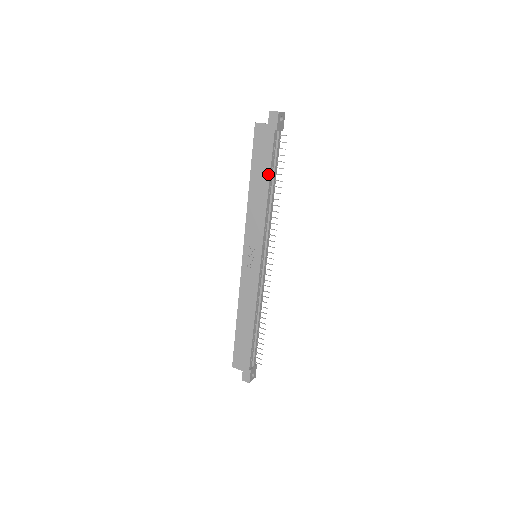
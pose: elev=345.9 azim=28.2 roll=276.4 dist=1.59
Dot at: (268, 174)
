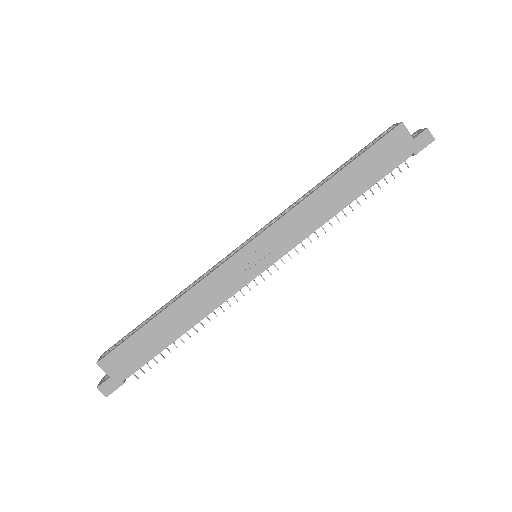
Dot at: (364, 188)
